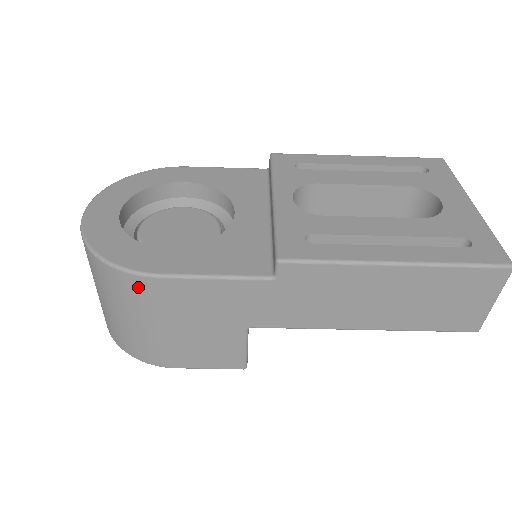
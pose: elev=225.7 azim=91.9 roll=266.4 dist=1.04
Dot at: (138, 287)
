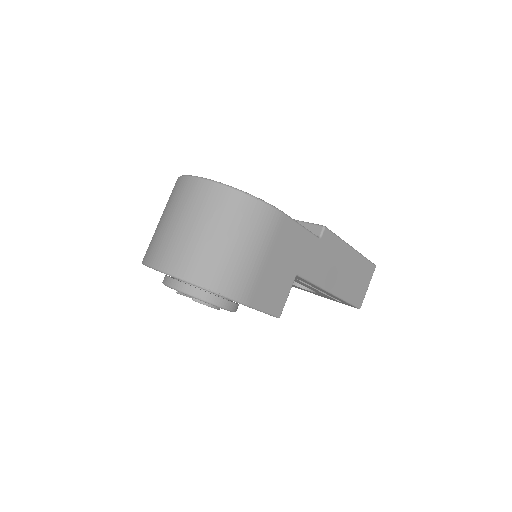
Dot at: (270, 218)
